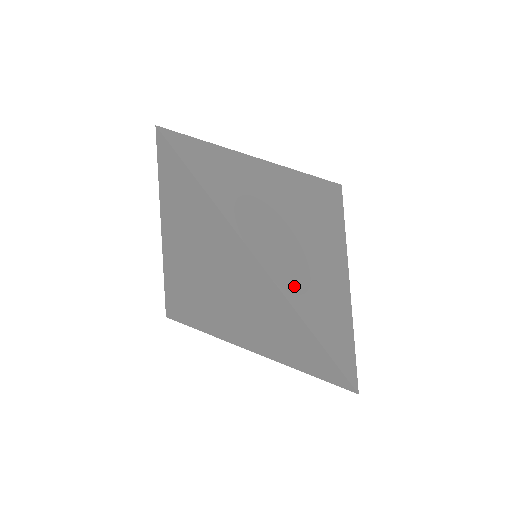
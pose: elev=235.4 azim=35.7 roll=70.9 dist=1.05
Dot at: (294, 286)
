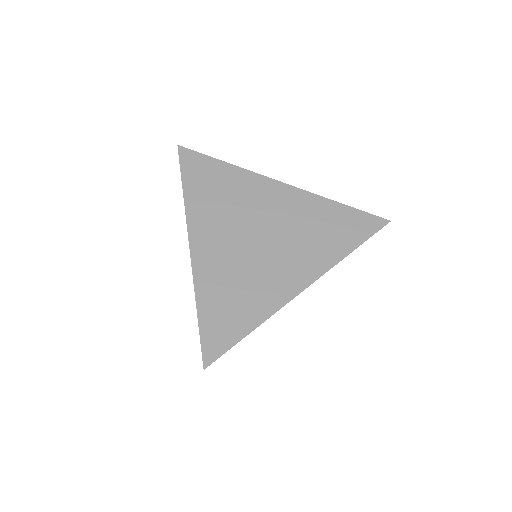
Dot at: (211, 272)
